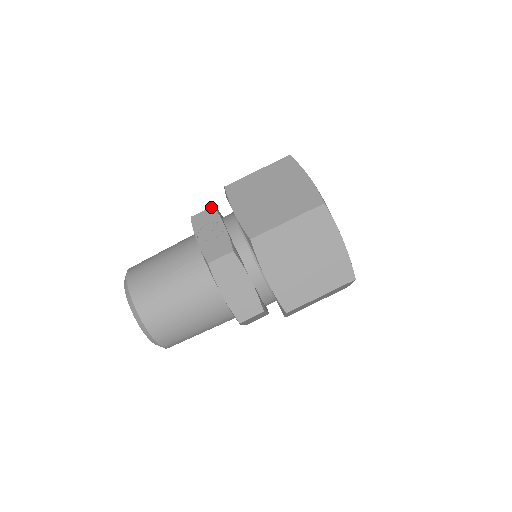
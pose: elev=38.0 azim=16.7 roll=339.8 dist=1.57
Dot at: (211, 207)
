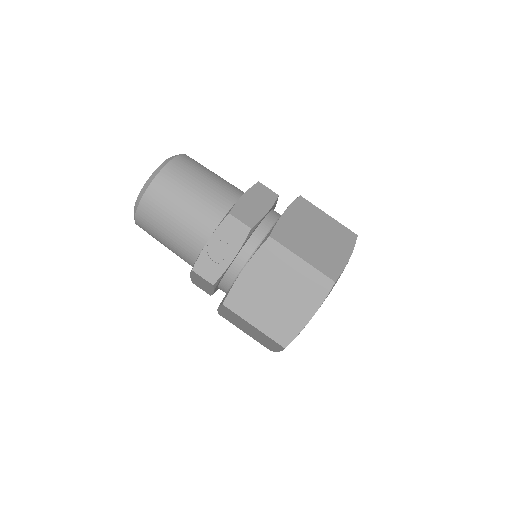
Dot at: (249, 228)
